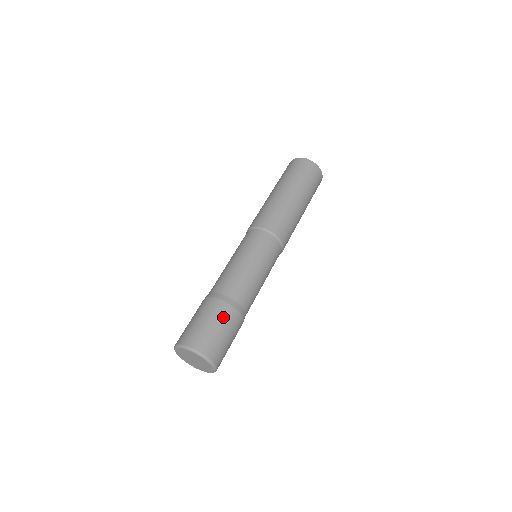
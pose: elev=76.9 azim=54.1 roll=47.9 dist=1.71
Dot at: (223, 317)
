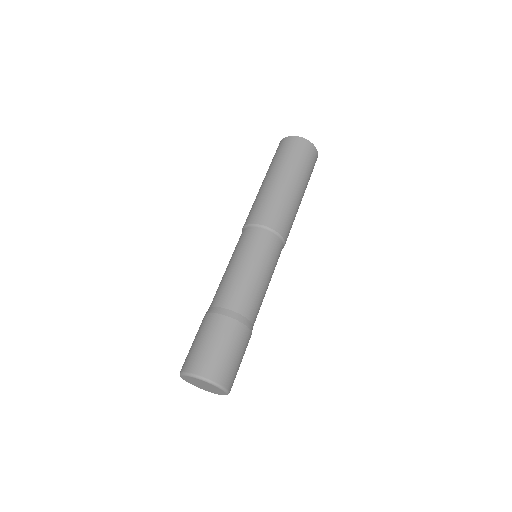
Dot at: (230, 335)
